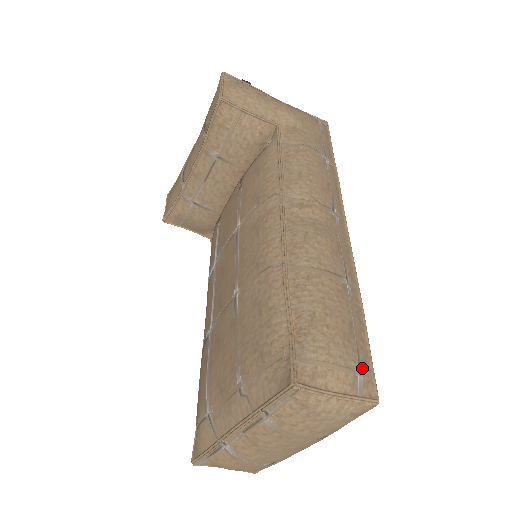
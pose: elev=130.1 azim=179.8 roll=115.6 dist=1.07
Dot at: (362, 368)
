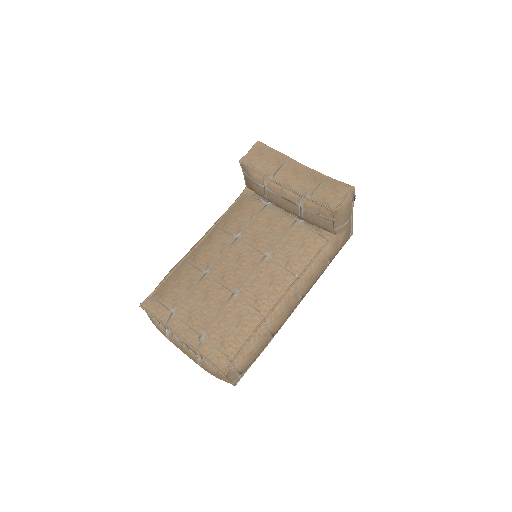
Dot at: occluded
